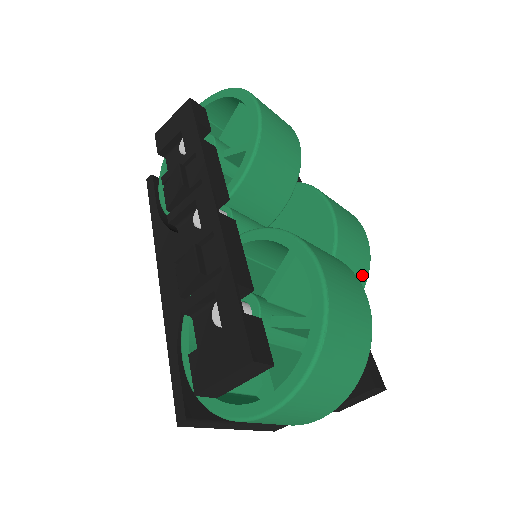
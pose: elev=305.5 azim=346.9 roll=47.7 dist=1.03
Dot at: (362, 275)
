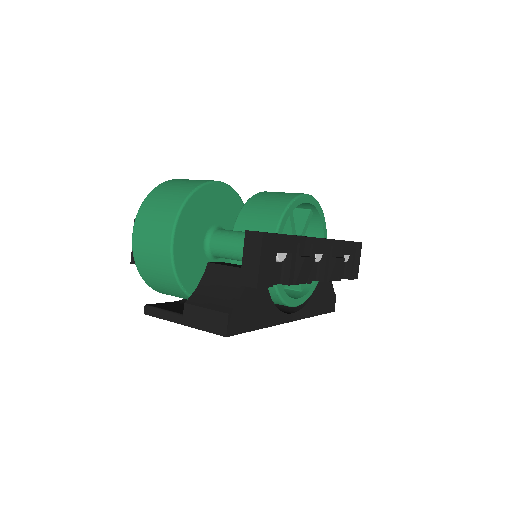
Dot at: (281, 203)
